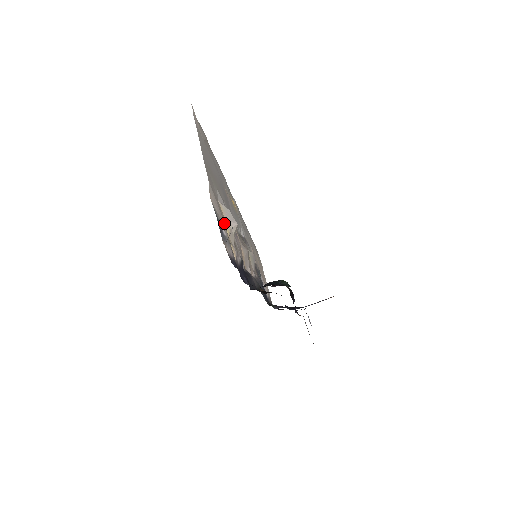
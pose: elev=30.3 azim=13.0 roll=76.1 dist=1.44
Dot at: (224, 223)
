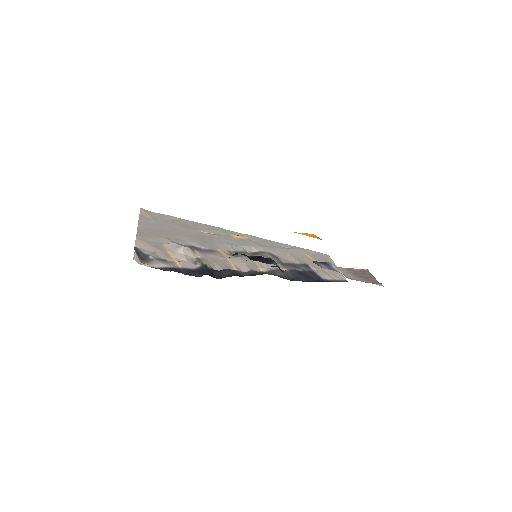
Dot at: (165, 253)
